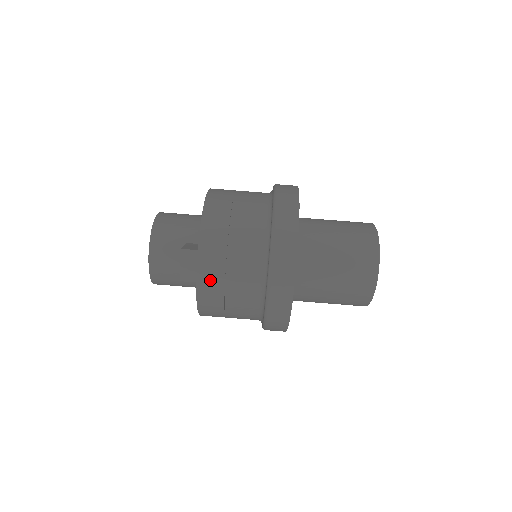
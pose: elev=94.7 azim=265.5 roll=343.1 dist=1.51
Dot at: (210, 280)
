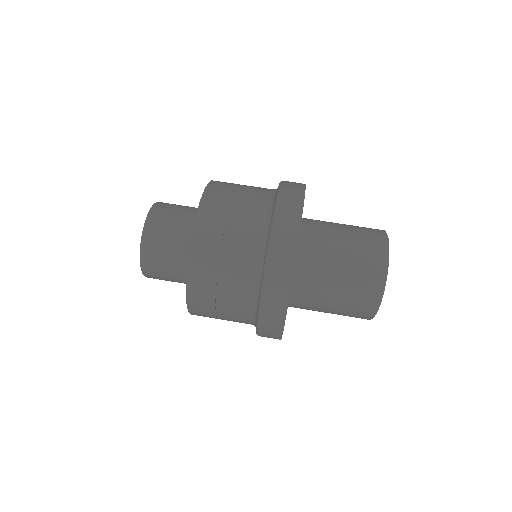
Dot at: (202, 263)
